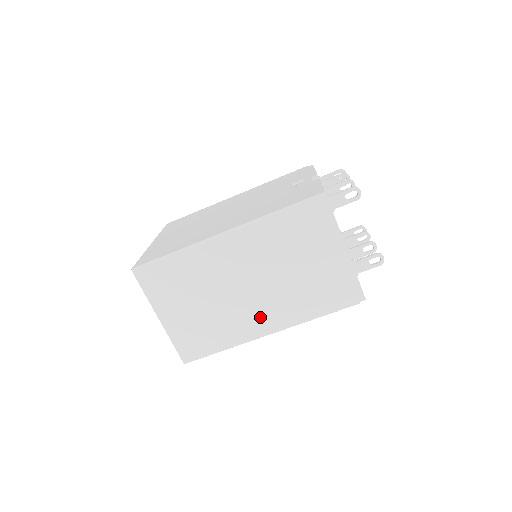
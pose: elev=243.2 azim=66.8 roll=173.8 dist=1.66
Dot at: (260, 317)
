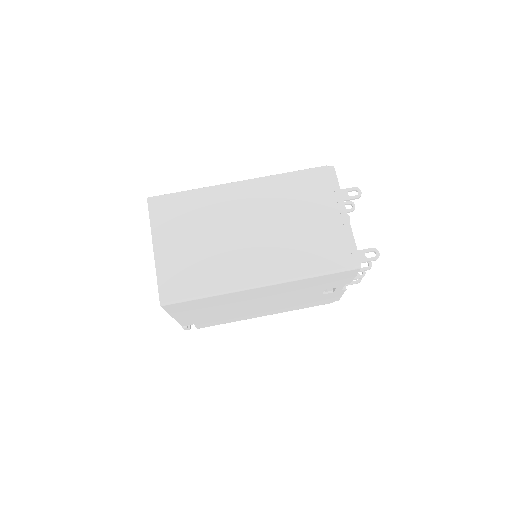
Dot at: (254, 265)
